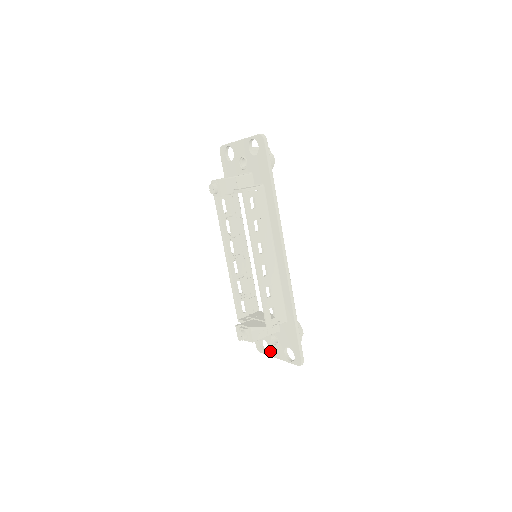
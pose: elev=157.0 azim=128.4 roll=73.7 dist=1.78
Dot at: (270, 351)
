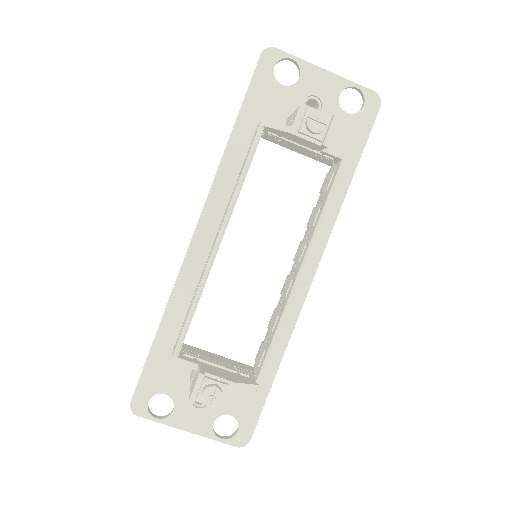
Dot at: (173, 416)
